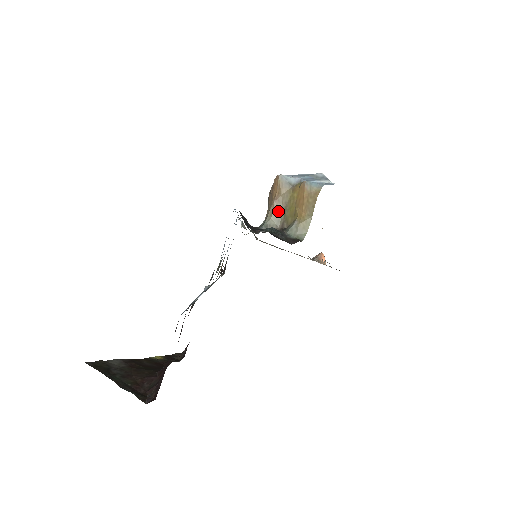
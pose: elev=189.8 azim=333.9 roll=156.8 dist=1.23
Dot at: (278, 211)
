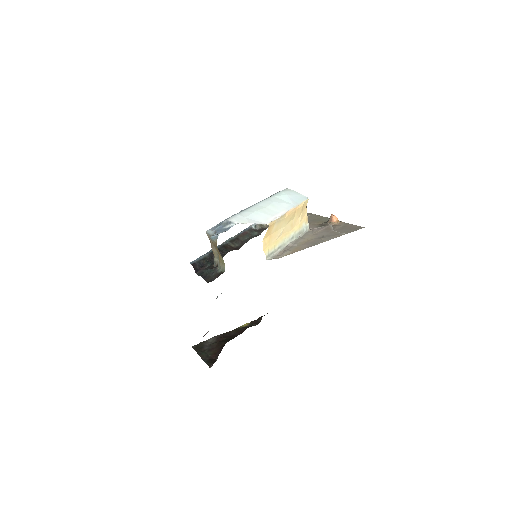
Dot at: (215, 252)
